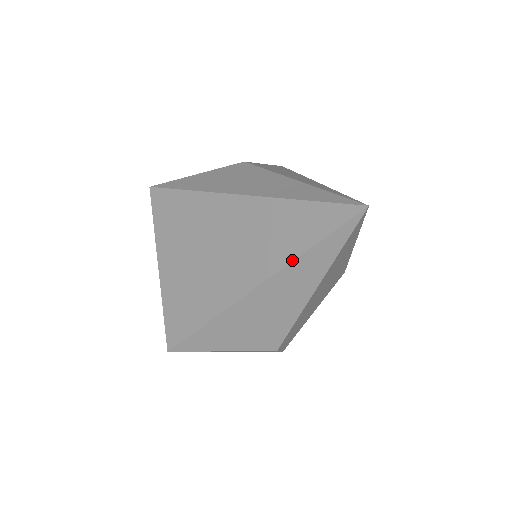
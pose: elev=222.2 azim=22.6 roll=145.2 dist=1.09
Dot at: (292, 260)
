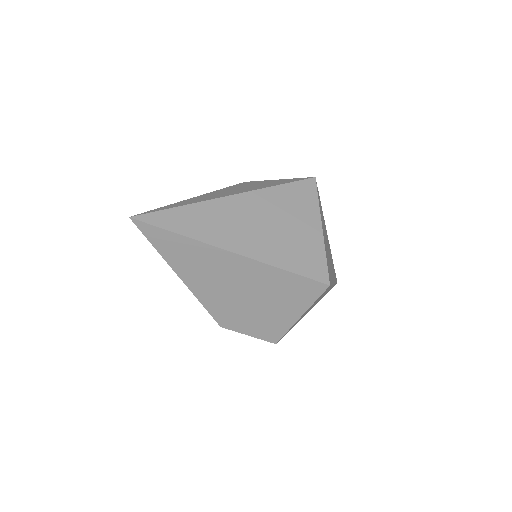
Dot at: occluded
